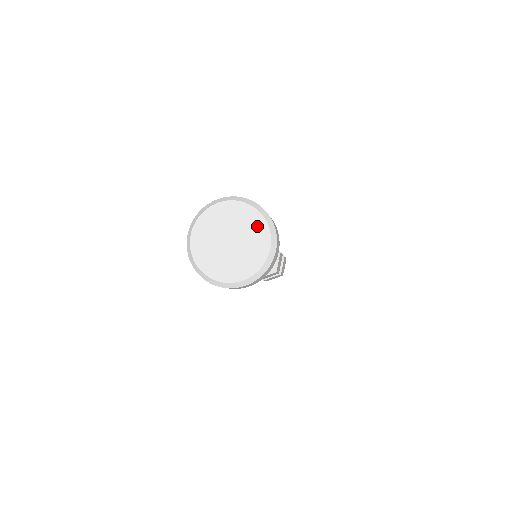
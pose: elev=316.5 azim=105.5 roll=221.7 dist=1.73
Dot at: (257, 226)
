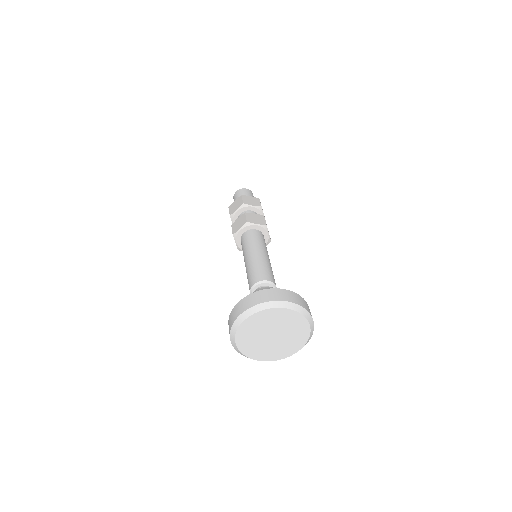
Dot at: (291, 318)
